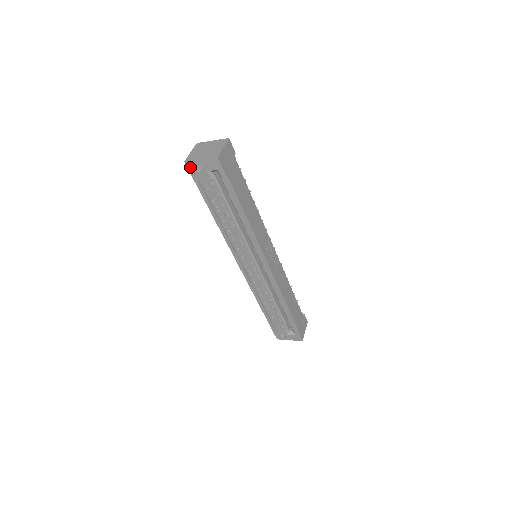
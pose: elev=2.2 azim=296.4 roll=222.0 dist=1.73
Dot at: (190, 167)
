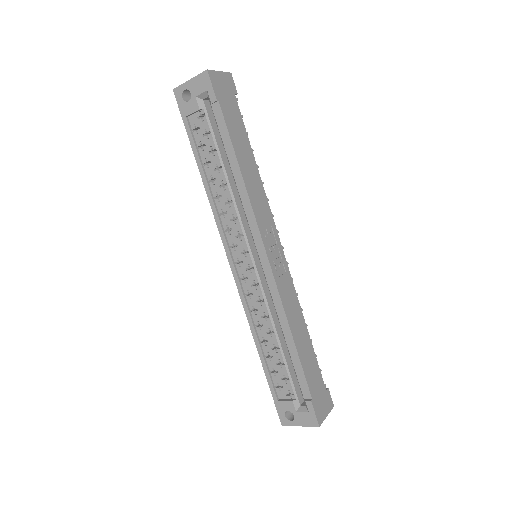
Dot at: (178, 96)
